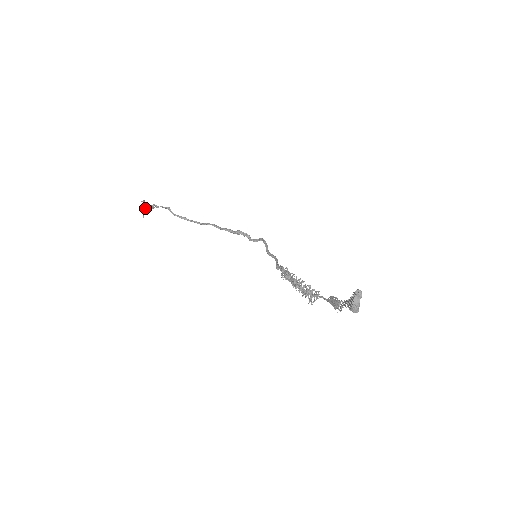
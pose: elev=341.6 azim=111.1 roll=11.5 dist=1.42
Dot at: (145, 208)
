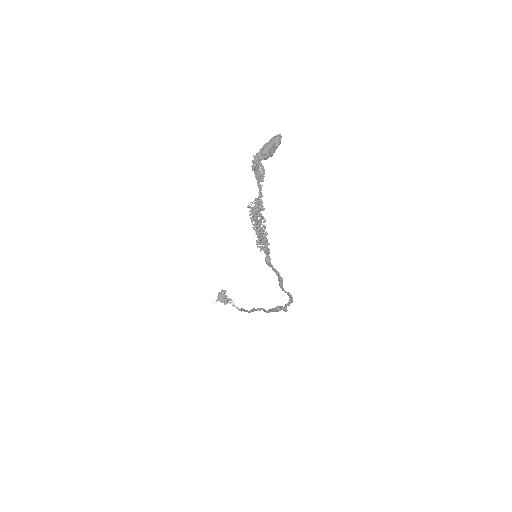
Dot at: (221, 294)
